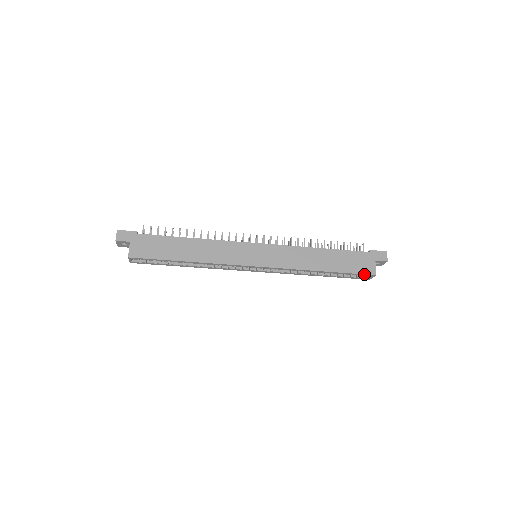
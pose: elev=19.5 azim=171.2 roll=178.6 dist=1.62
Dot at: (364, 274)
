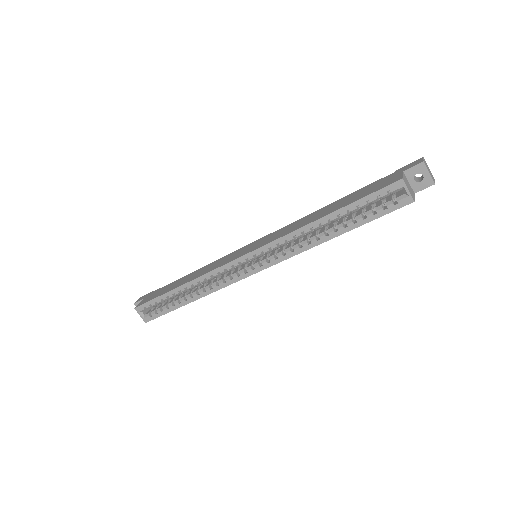
Dot at: (383, 188)
